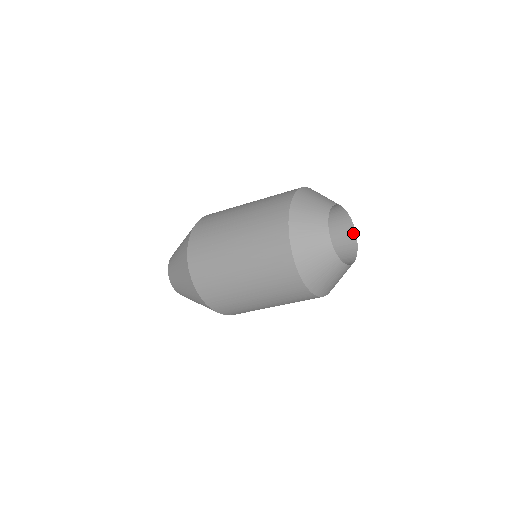
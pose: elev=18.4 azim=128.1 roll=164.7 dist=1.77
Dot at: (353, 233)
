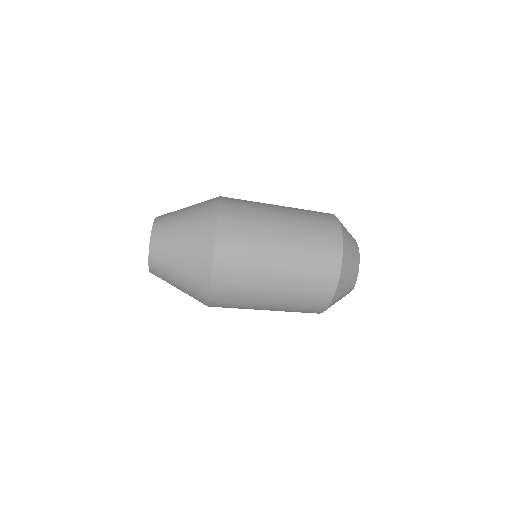
Dot at: occluded
